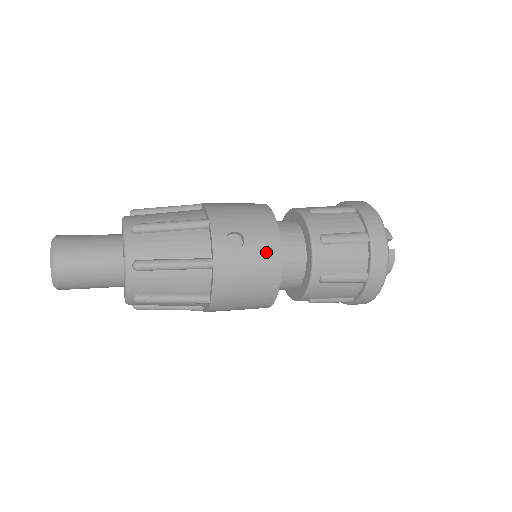
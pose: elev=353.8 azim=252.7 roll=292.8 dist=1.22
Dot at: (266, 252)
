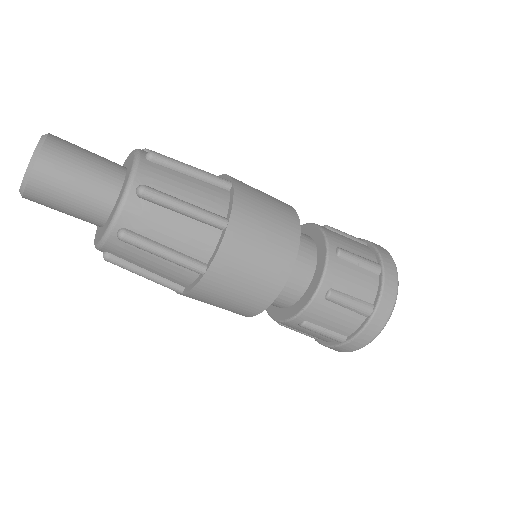
Dot at: (280, 202)
